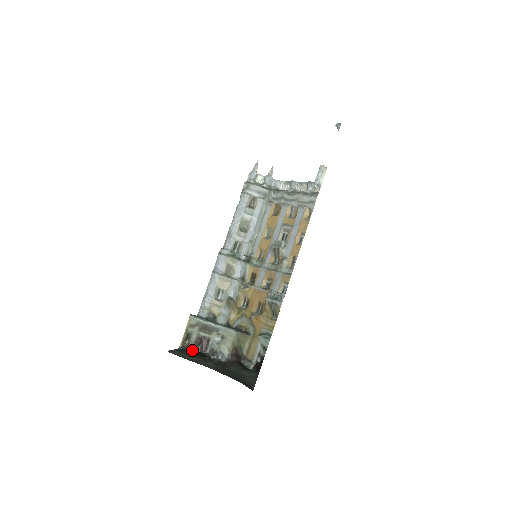
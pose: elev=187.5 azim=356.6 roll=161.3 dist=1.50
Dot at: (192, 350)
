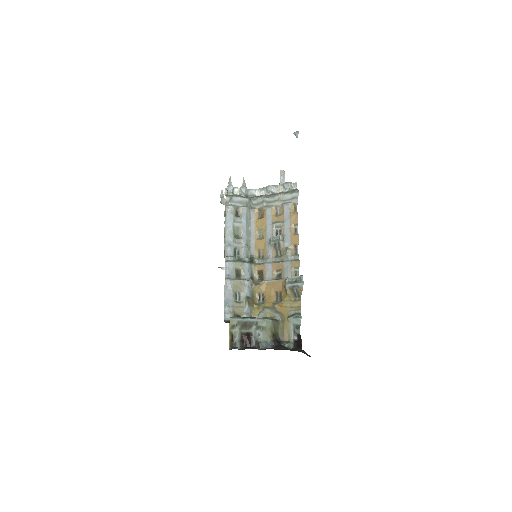
Dot at: (240, 348)
